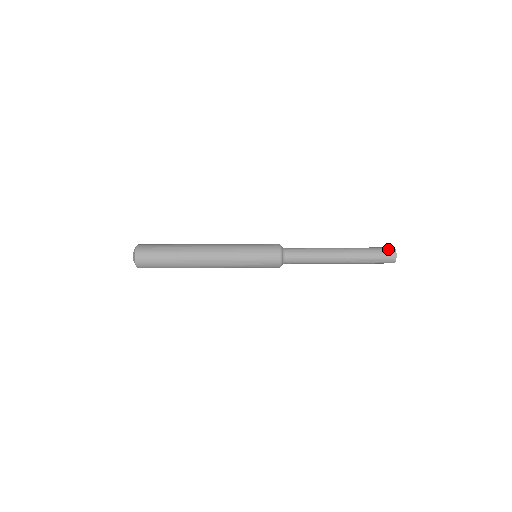
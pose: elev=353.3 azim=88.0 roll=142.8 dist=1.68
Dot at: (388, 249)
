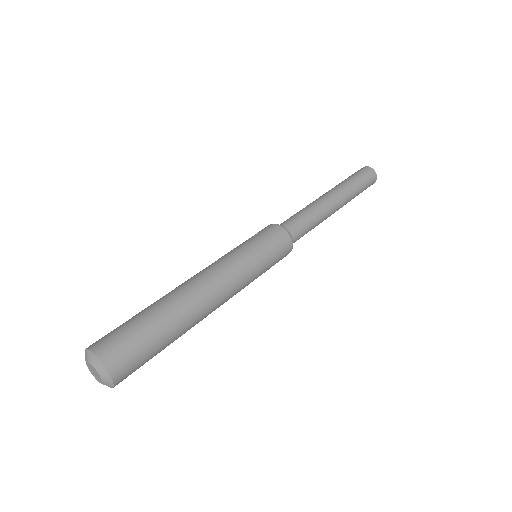
Dot at: (372, 181)
